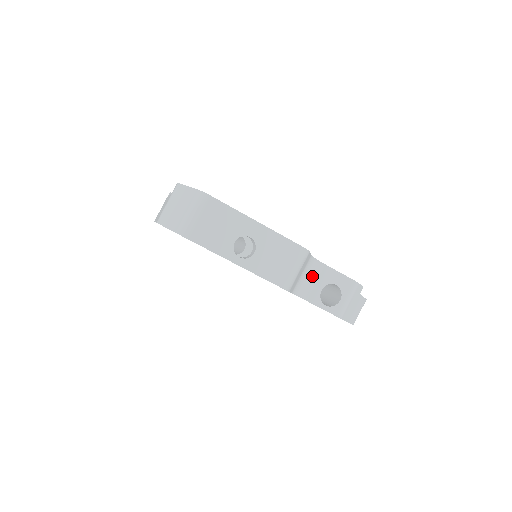
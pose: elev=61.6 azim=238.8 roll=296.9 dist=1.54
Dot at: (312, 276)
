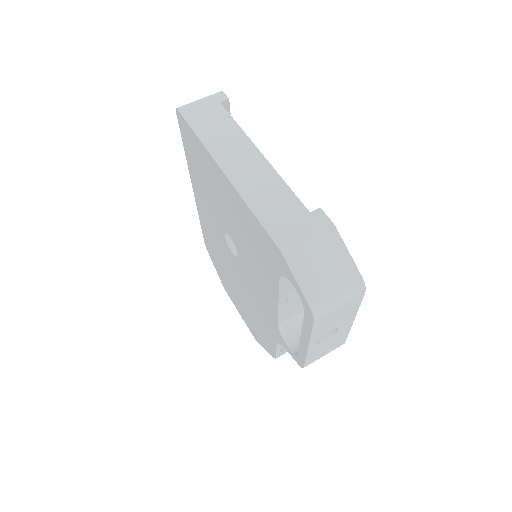
Dot at: occluded
